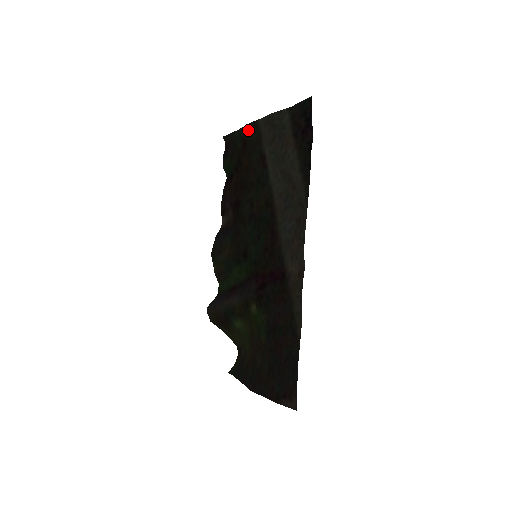
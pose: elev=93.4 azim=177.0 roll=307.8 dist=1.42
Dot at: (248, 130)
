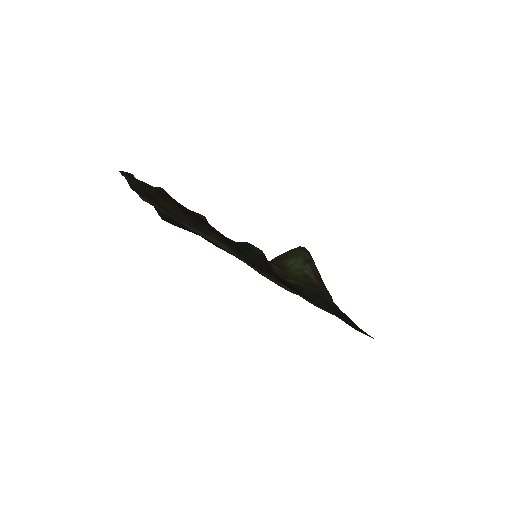
Dot at: (137, 192)
